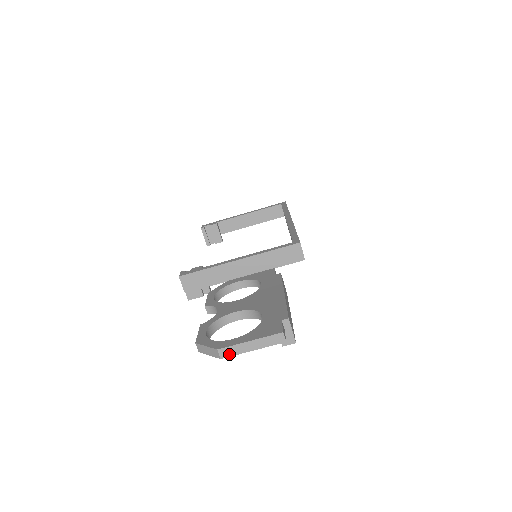
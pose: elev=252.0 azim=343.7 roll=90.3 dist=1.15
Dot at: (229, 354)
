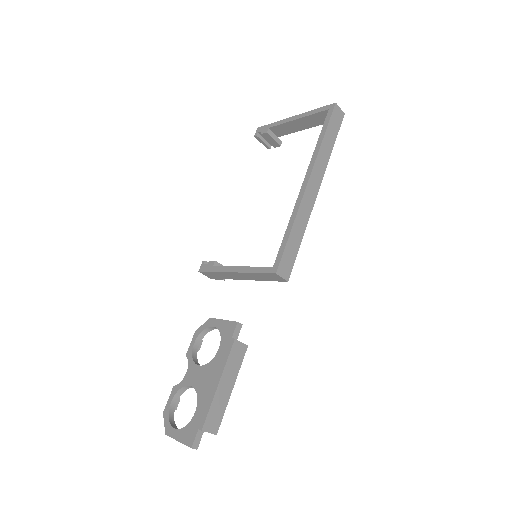
Dot at: occluded
